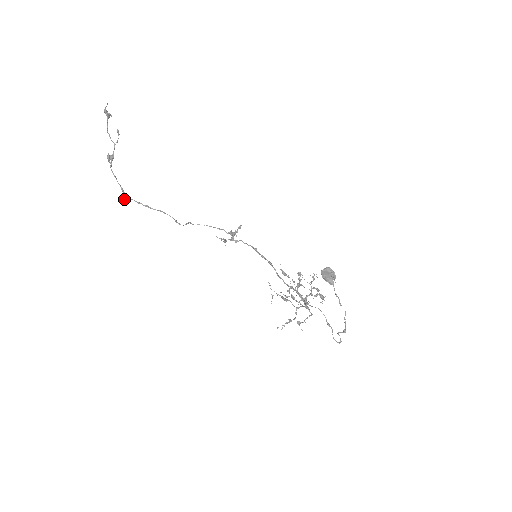
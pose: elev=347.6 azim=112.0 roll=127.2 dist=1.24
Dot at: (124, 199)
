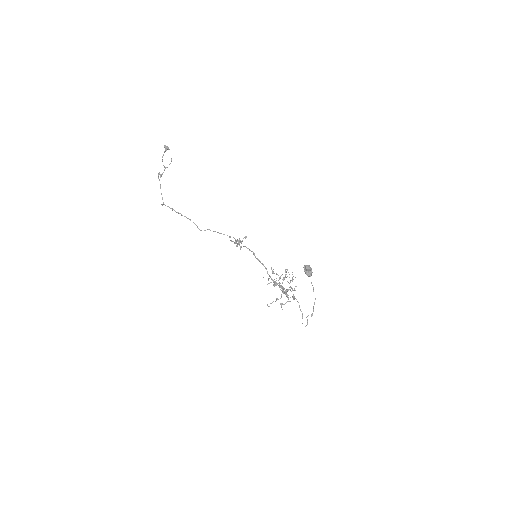
Dot at: (162, 205)
